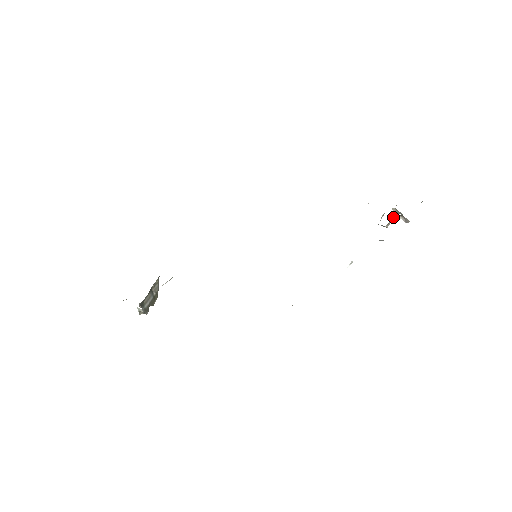
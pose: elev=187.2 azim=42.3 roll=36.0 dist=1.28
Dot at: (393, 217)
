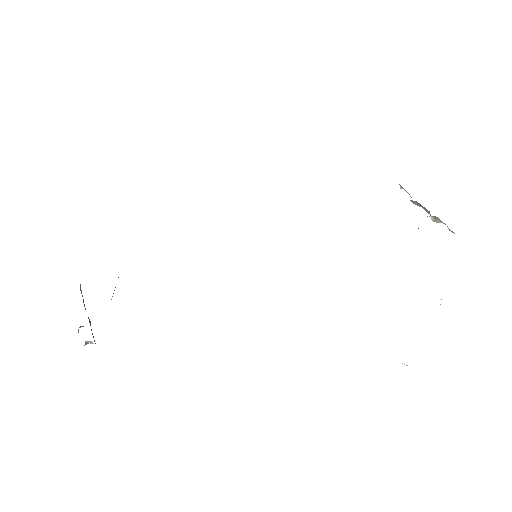
Dot at: occluded
